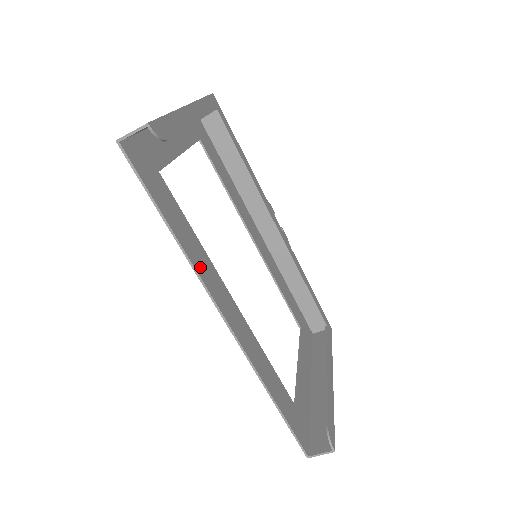
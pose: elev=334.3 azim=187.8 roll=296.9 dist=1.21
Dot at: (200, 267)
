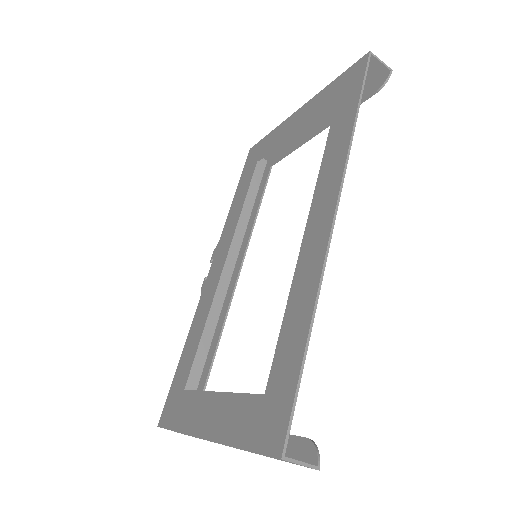
Dot at: (341, 161)
